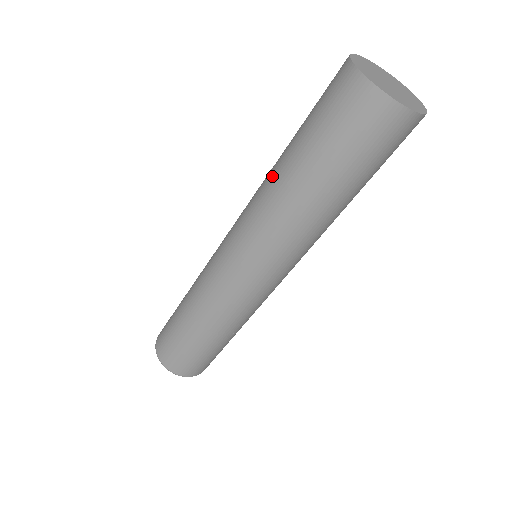
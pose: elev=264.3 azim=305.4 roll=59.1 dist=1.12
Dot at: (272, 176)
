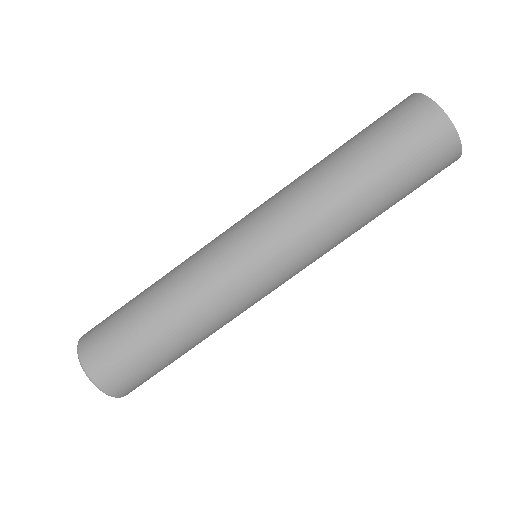
Dot at: (324, 176)
